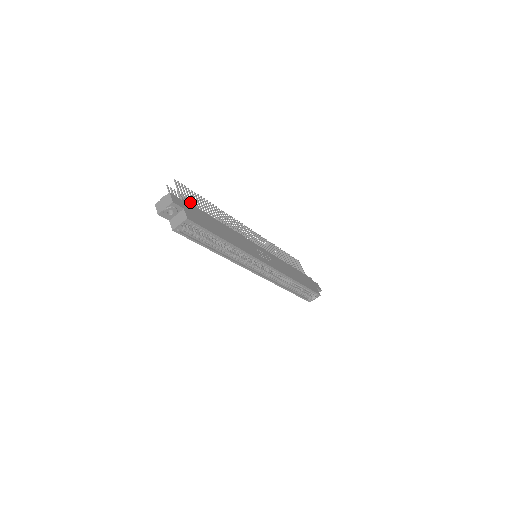
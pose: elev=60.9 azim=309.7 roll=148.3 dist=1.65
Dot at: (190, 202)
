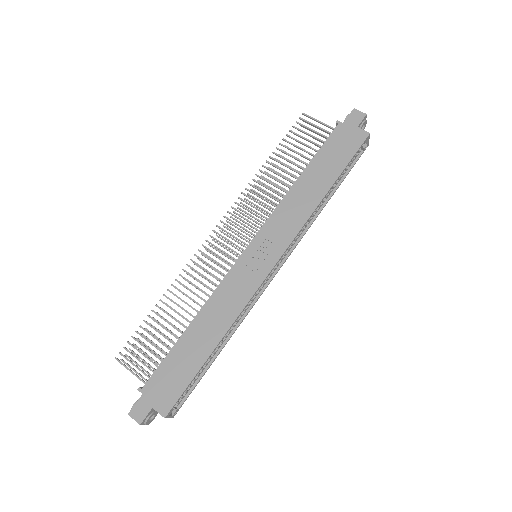
Dot at: occluded
